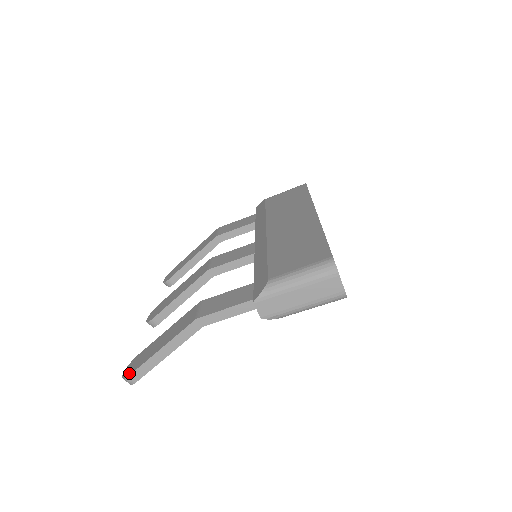
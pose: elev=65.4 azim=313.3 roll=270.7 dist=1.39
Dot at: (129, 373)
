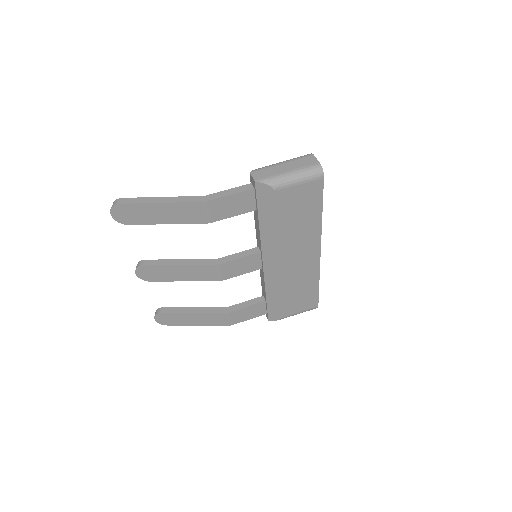
Dot at: (166, 324)
